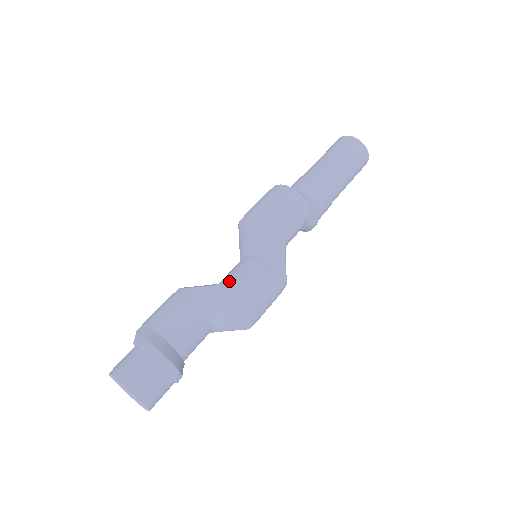
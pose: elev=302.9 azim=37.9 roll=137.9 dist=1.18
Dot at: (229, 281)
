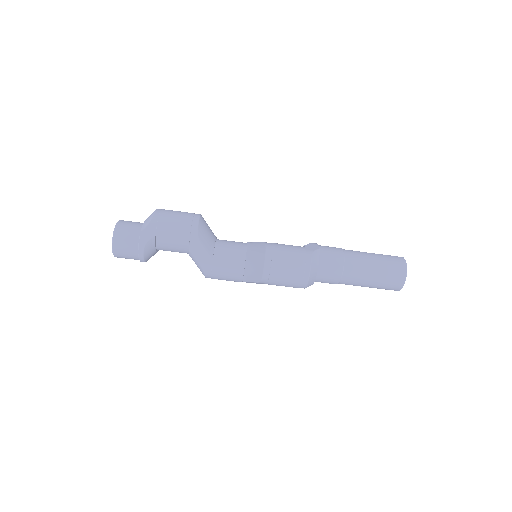
Dot at: (218, 262)
